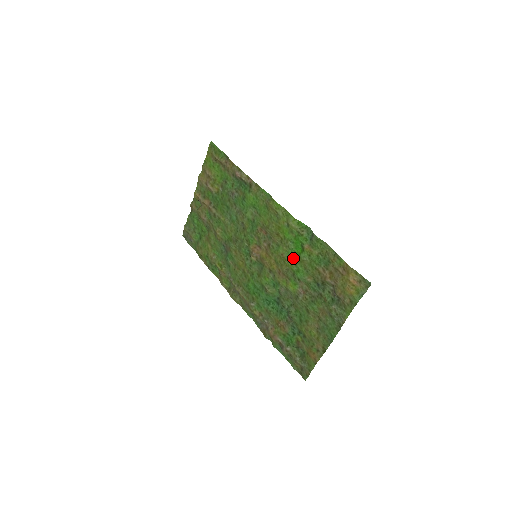
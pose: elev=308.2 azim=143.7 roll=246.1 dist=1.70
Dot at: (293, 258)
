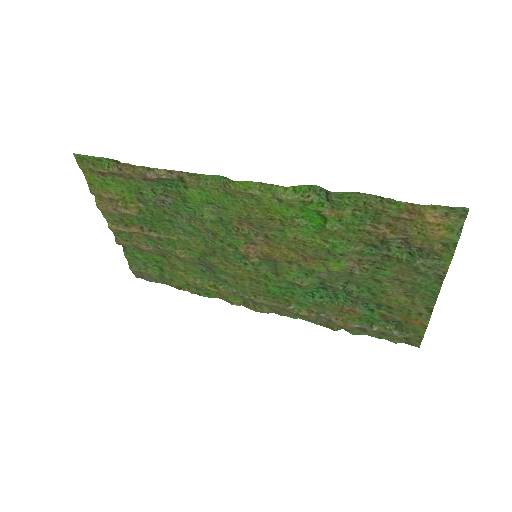
Dot at: (315, 235)
